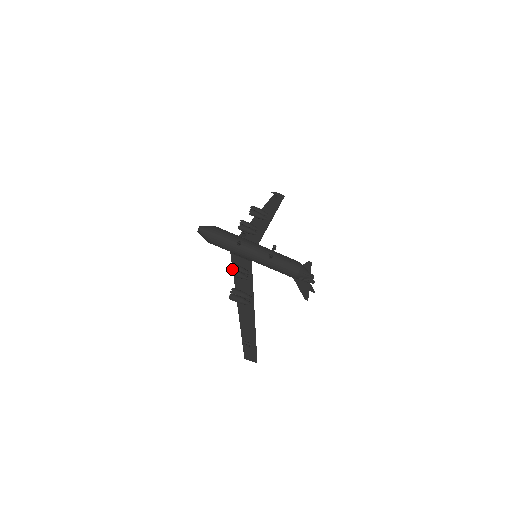
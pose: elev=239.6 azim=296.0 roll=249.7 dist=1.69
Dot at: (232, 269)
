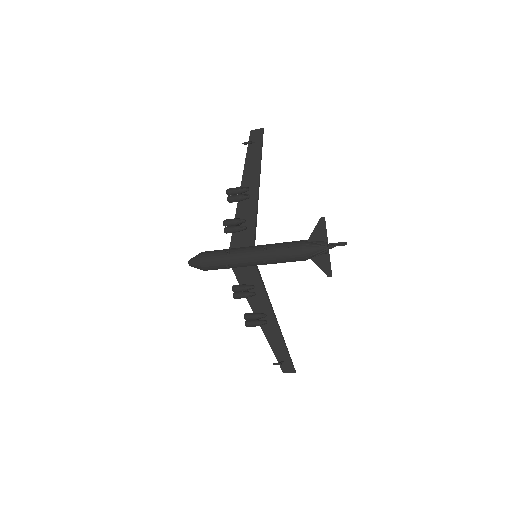
Dot at: (235, 295)
